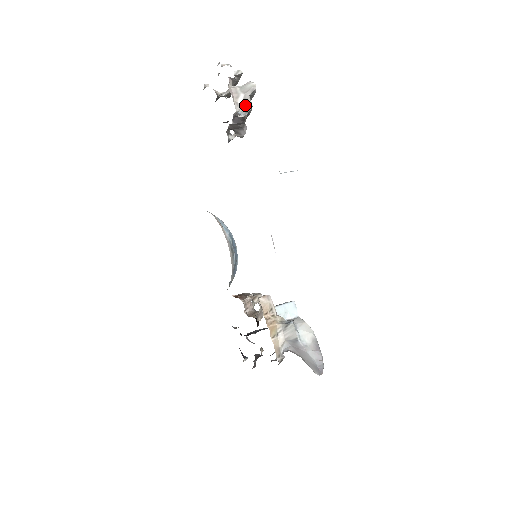
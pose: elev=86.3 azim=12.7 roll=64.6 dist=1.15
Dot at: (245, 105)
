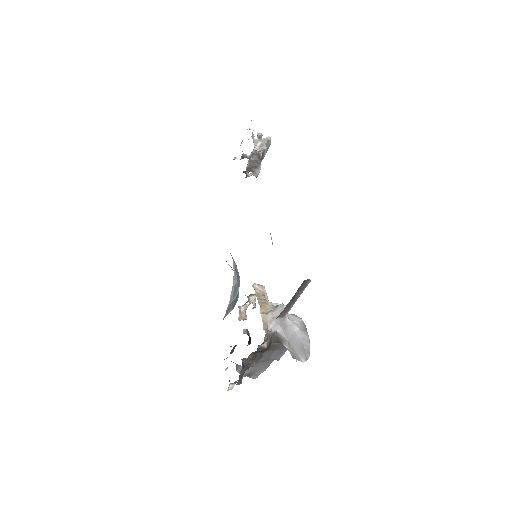
Dot at: (262, 147)
